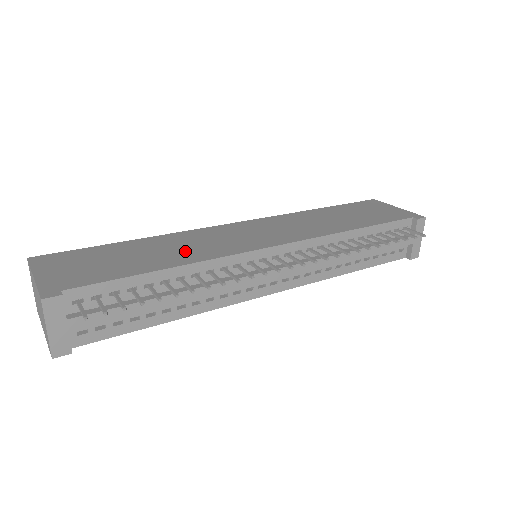
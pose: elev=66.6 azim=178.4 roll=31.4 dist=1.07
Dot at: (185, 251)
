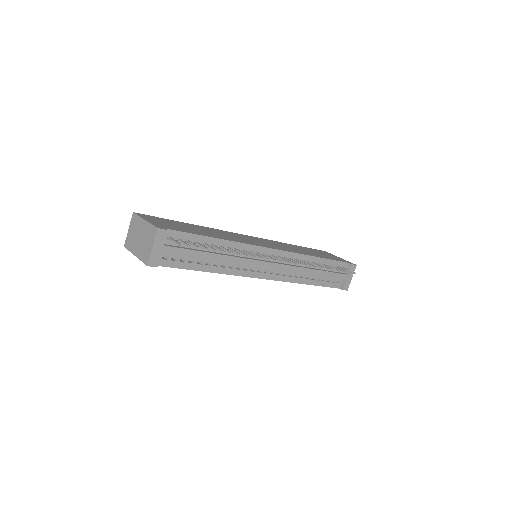
Dot at: (223, 236)
